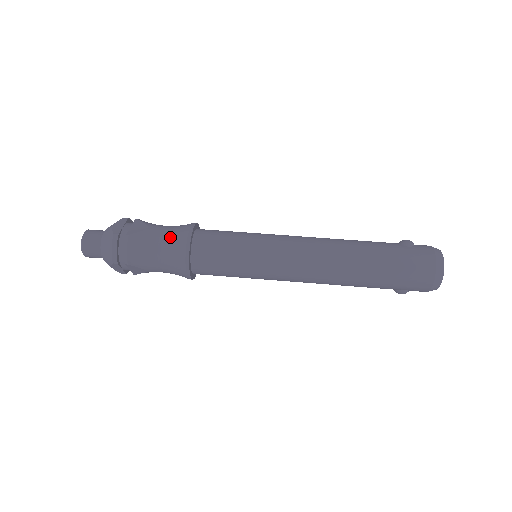
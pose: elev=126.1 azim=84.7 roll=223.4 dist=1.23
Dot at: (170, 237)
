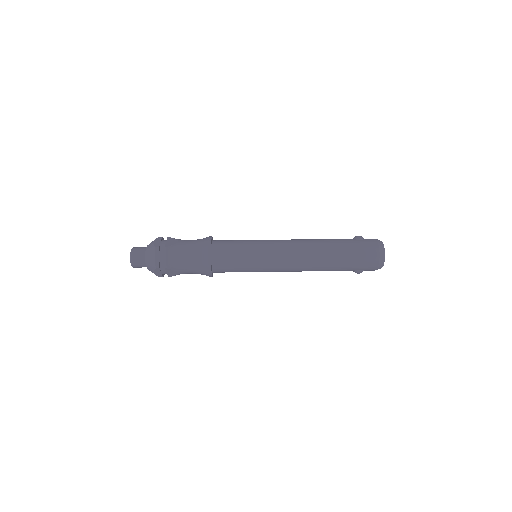
Dot at: (196, 246)
